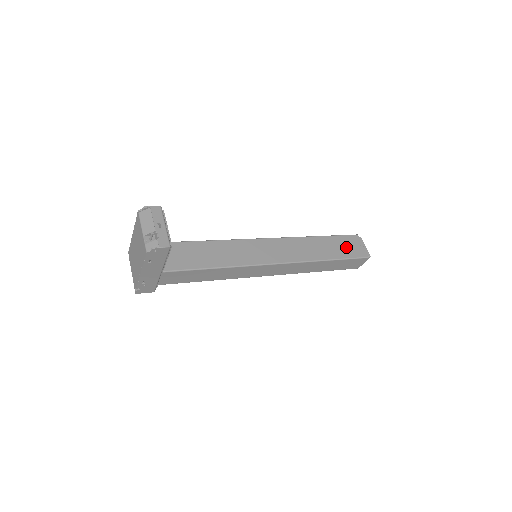
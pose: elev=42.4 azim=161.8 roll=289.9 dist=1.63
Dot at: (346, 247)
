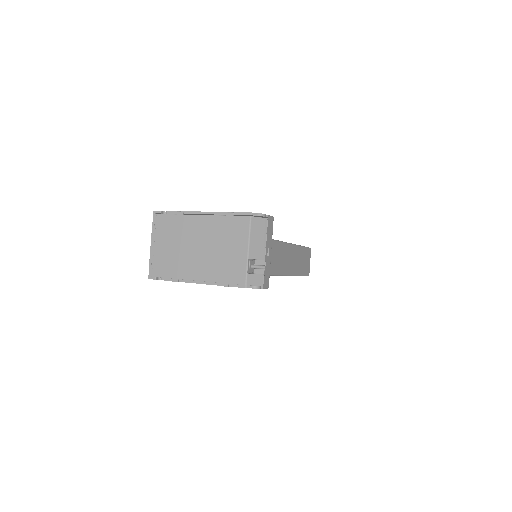
Dot at: (304, 262)
